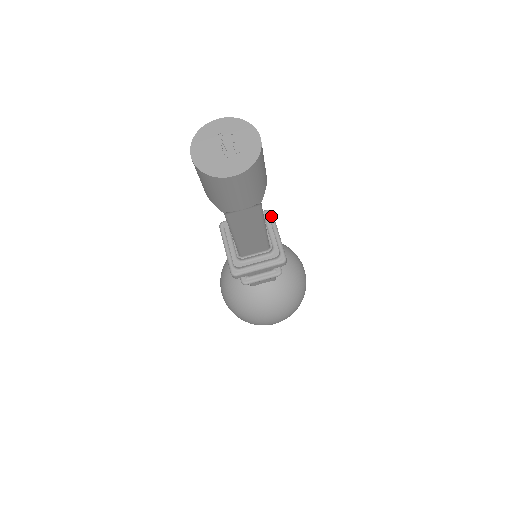
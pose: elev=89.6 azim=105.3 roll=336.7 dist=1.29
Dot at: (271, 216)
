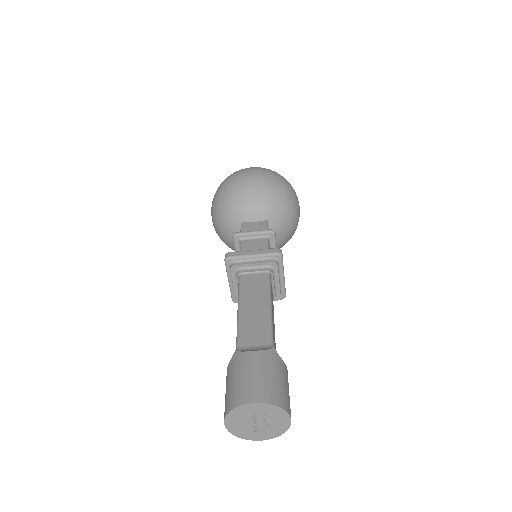
Dot at: (280, 261)
